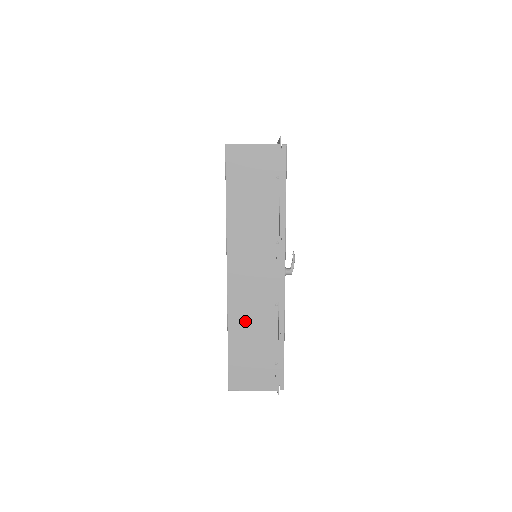
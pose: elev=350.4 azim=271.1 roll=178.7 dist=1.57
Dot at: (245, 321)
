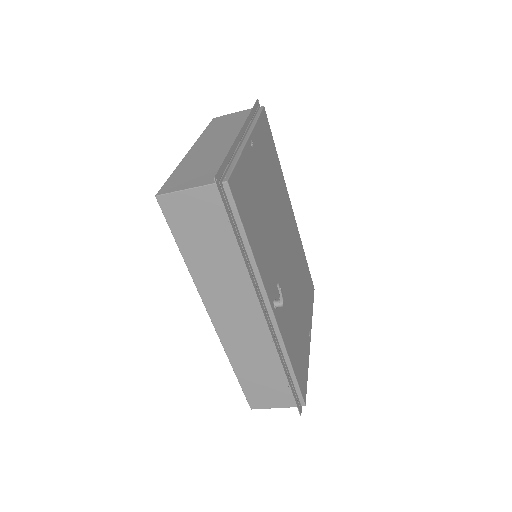
Dot at: (246, 357)
